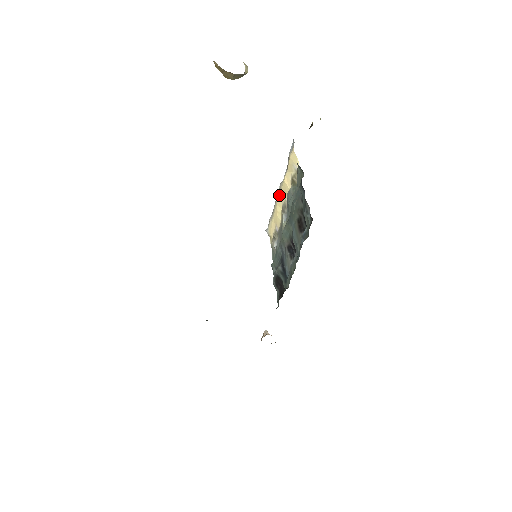
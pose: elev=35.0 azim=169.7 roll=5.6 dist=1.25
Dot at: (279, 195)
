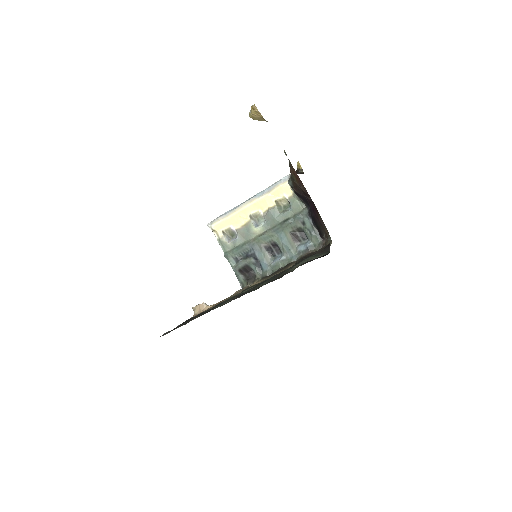
Dot at: (249, 206)
